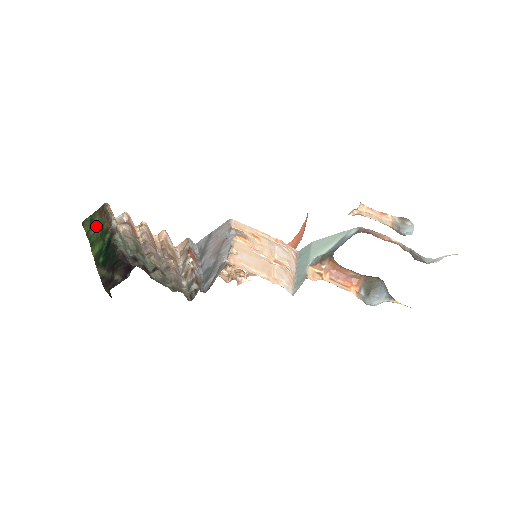
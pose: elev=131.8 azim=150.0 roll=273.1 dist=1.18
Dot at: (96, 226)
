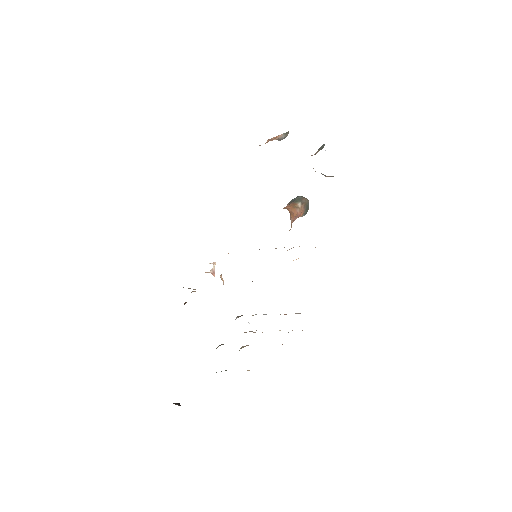
Dot at: occluded
